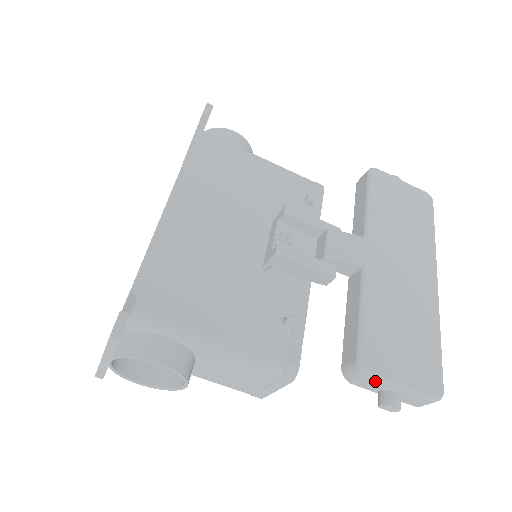
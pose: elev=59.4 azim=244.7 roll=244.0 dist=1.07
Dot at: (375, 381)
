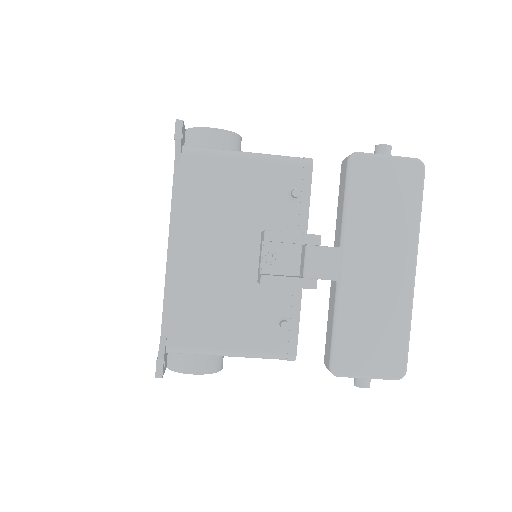
Dot at: occluded
